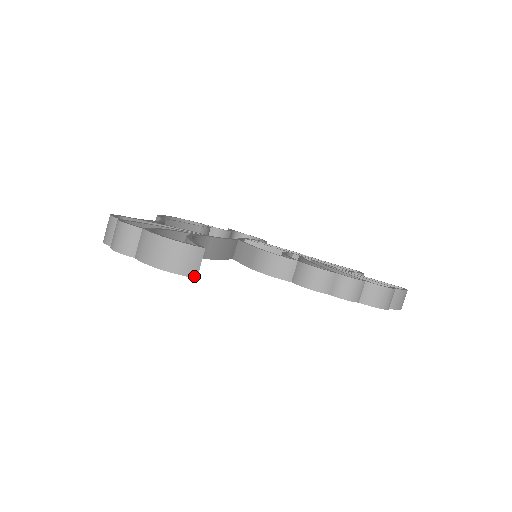
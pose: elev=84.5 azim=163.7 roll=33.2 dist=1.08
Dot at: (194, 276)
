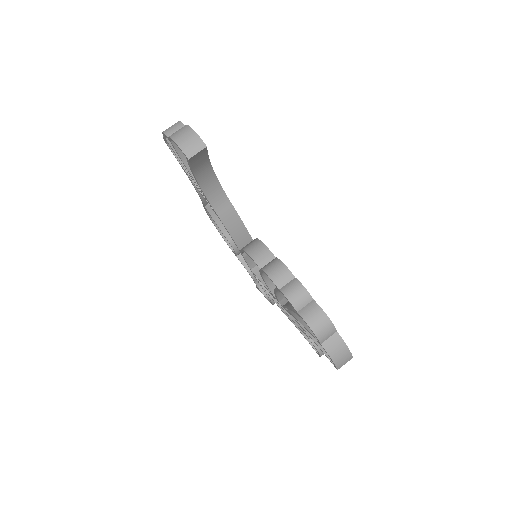
Dot at: (188, 156)
